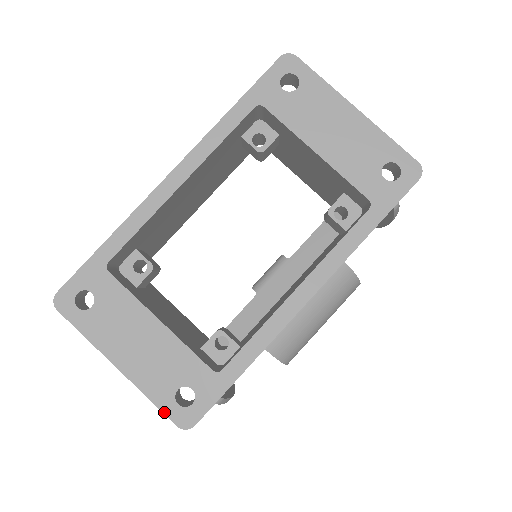
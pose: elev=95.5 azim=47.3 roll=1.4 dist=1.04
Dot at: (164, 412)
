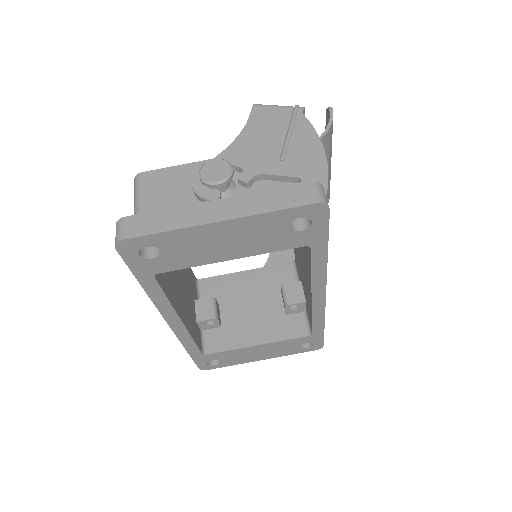
Dot at: (303, 352)
